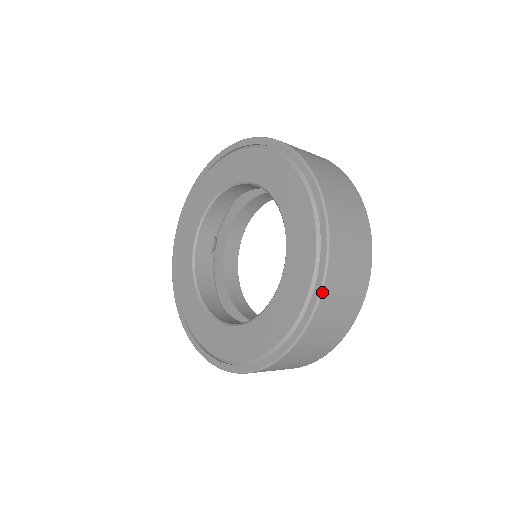
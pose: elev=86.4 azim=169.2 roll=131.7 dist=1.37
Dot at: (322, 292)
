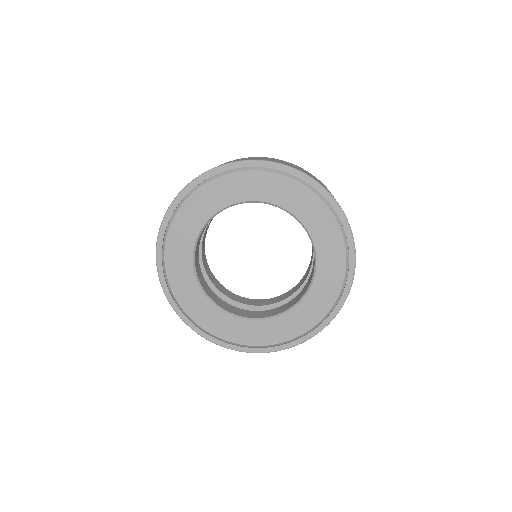
Dot at: occluded
